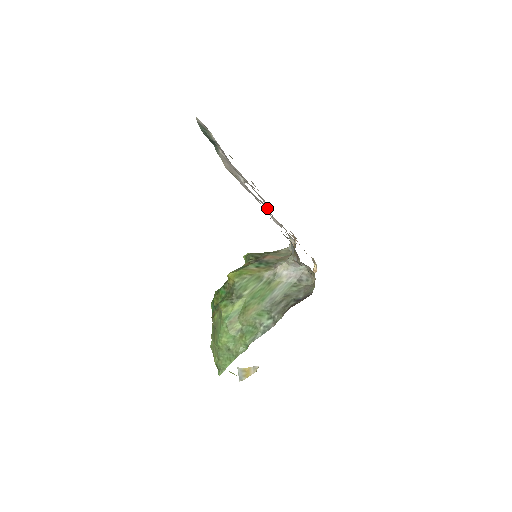
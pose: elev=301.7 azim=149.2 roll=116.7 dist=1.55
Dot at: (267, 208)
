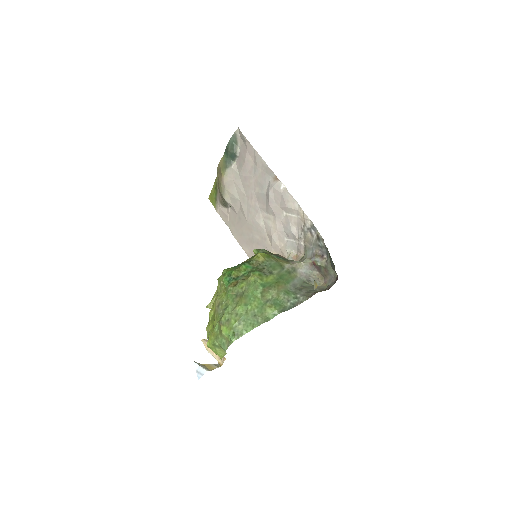
Dot at: (281, 220)
